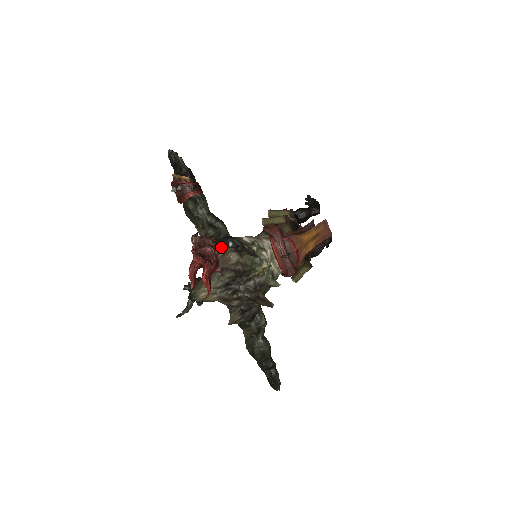
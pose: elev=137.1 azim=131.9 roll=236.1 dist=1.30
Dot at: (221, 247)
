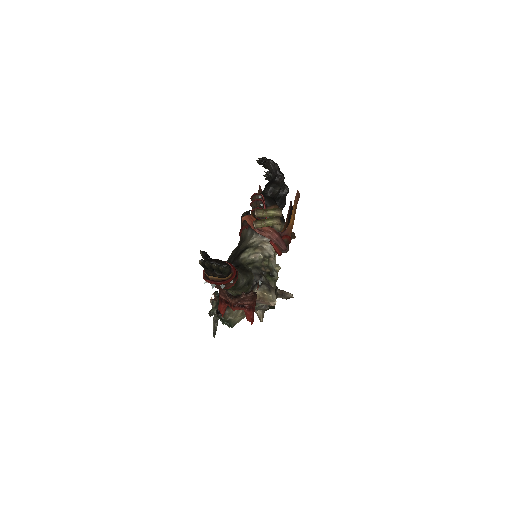
Dot at: (255, 291)
